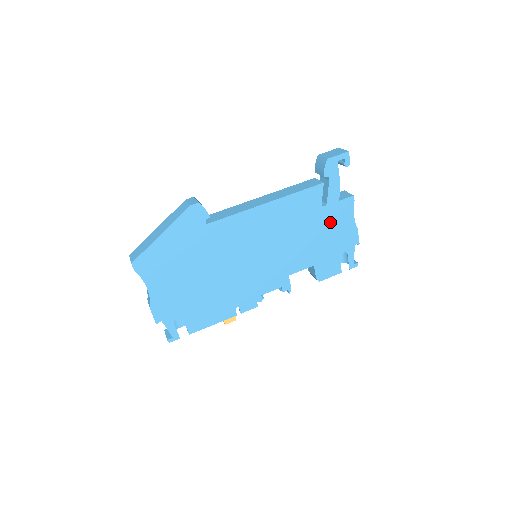
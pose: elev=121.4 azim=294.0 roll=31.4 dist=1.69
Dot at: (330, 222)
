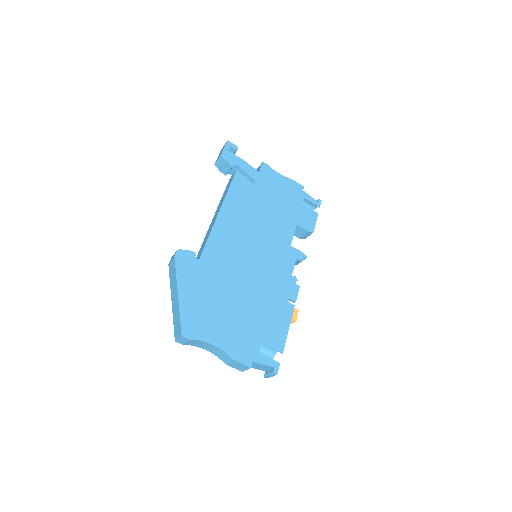
Dot at: (270, 189)
